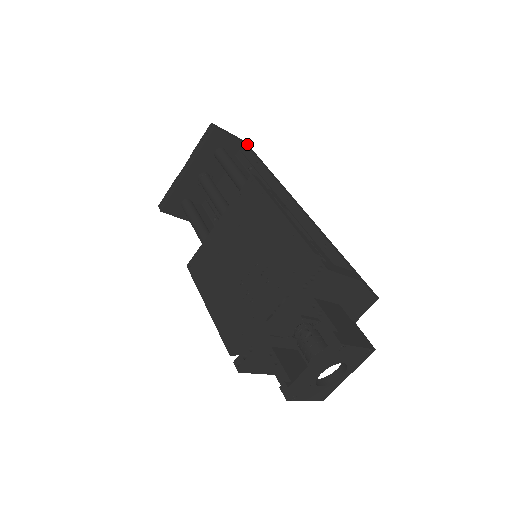
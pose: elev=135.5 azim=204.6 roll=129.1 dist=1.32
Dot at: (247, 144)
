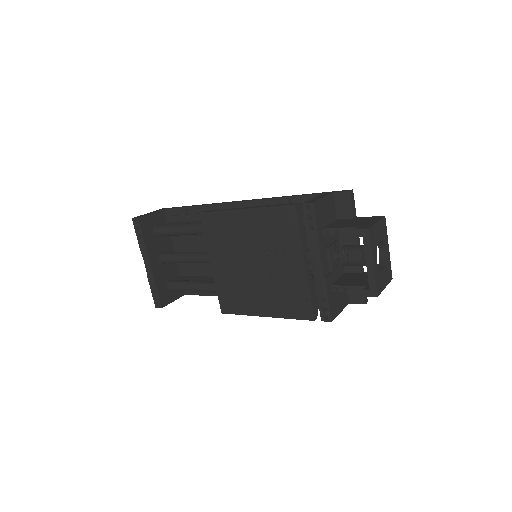
Dot at: (165, 208)
